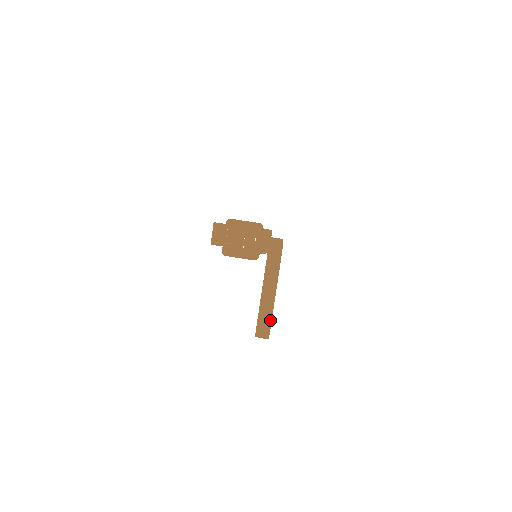
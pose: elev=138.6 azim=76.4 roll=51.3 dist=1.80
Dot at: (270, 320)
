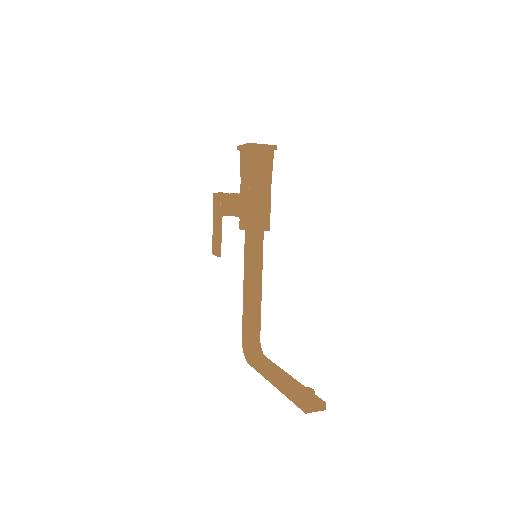
Dot at: occluded
